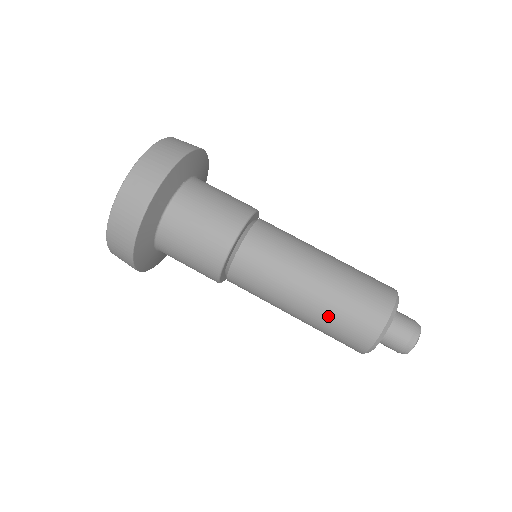
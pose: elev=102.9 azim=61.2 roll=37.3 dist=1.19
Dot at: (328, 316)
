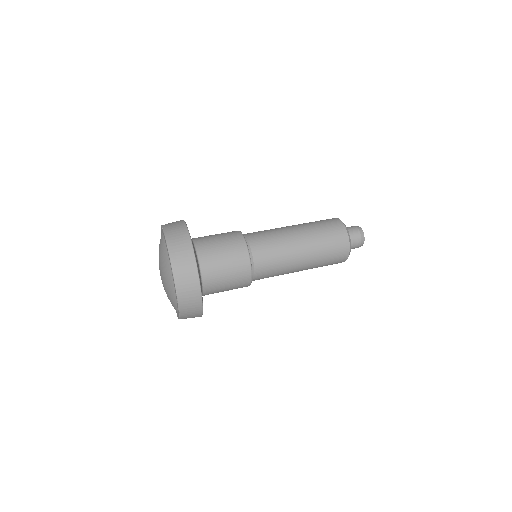
Dot at: (318, 239)
